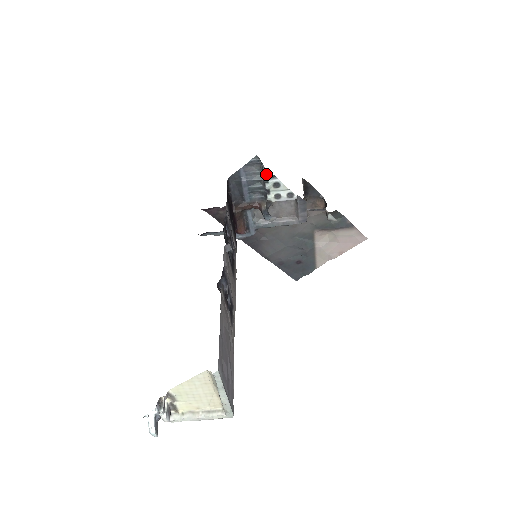
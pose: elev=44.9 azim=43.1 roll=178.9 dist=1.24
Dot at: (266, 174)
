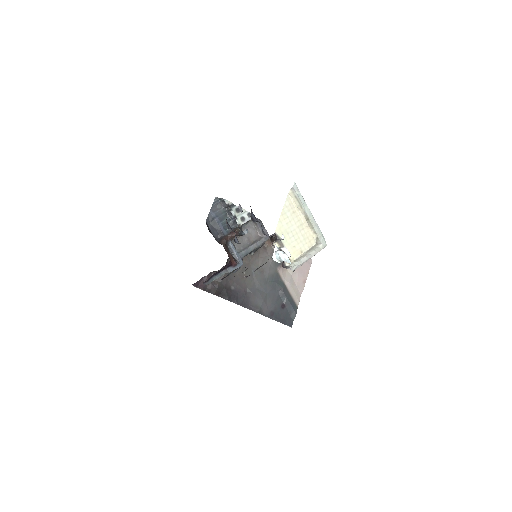
Dot at: (228, 204)
